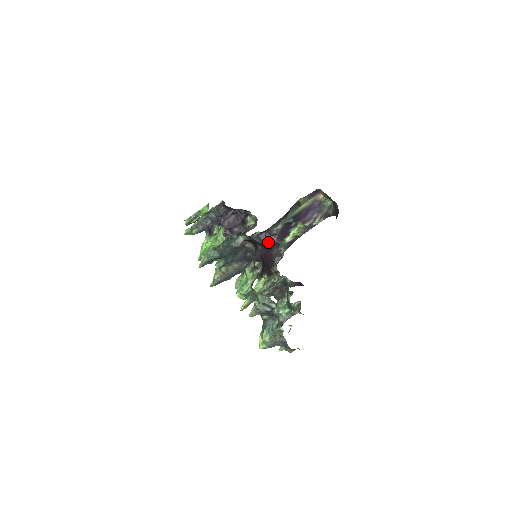
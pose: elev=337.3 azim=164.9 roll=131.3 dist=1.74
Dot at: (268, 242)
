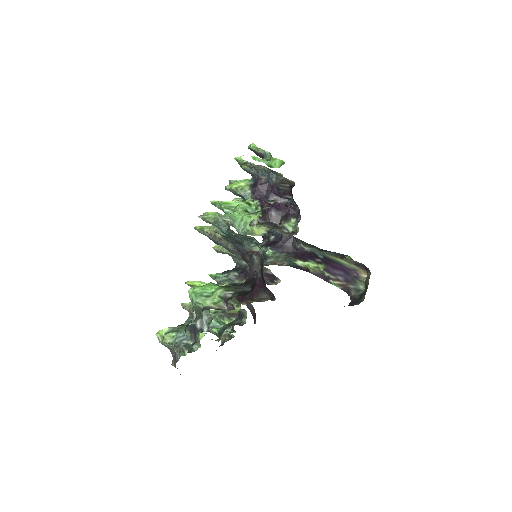
Dot at: (284, 245)
